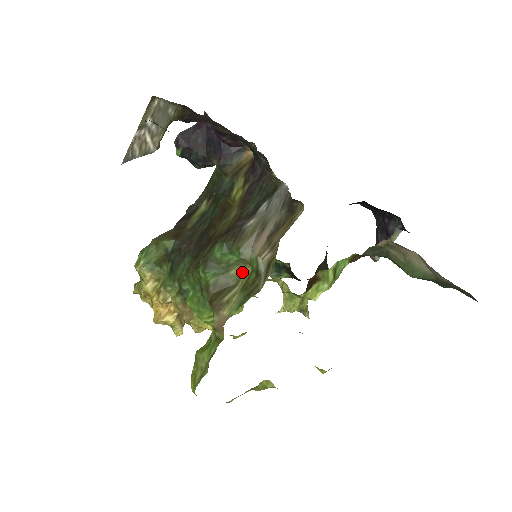
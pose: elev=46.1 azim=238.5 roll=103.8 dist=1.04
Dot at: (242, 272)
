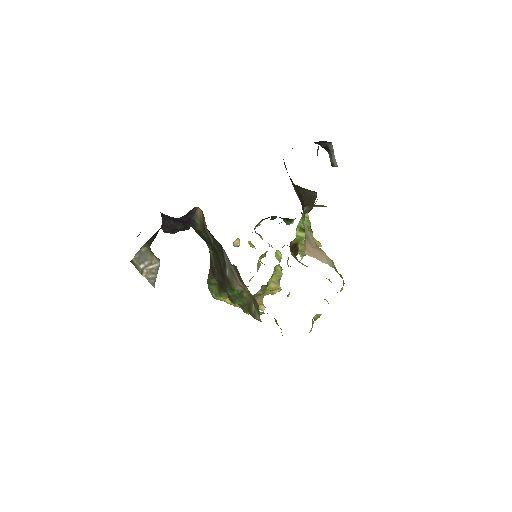
Dot at: (248, 293)
